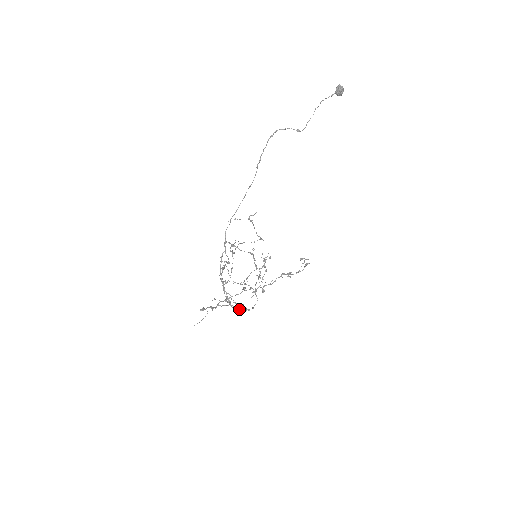
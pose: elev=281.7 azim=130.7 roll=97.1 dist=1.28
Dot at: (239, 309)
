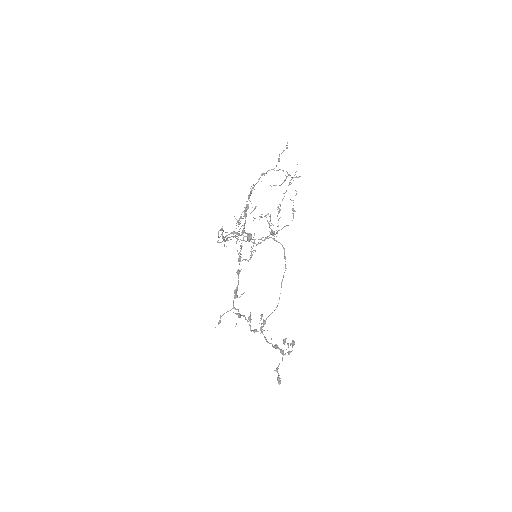
Dot at: occluded
